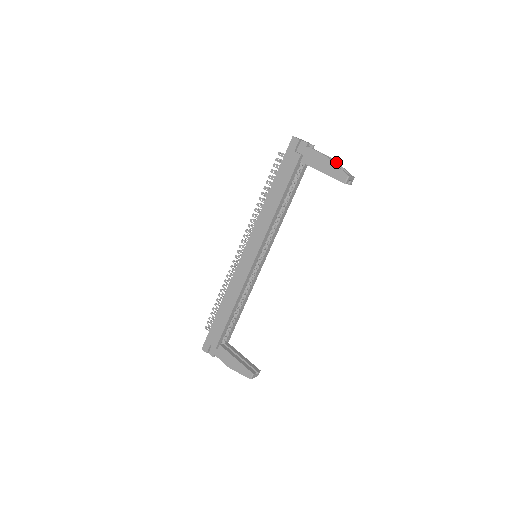
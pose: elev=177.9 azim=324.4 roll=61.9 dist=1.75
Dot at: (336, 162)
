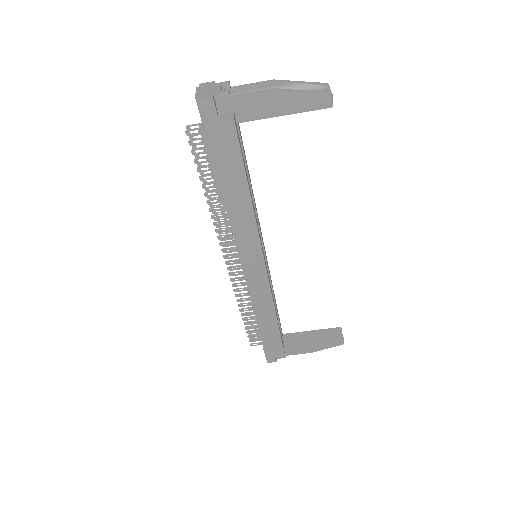
Dot at: (285, 83)
